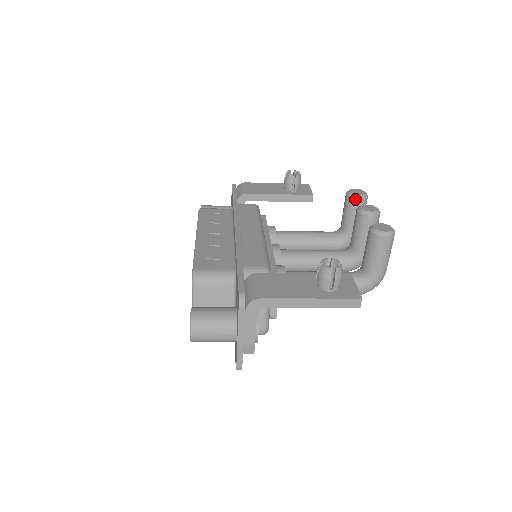
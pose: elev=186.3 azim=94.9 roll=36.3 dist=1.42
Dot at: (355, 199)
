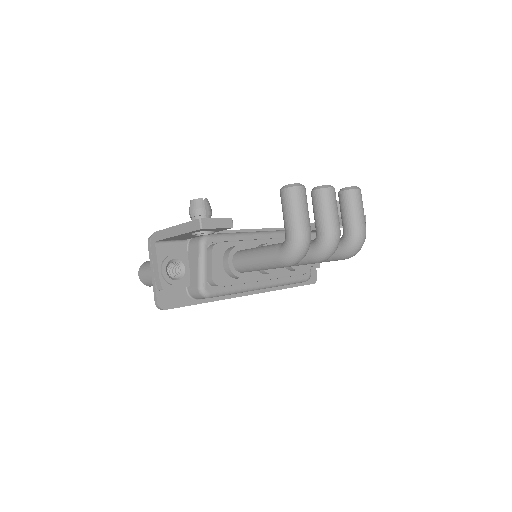
Dot at: (339, 193)
